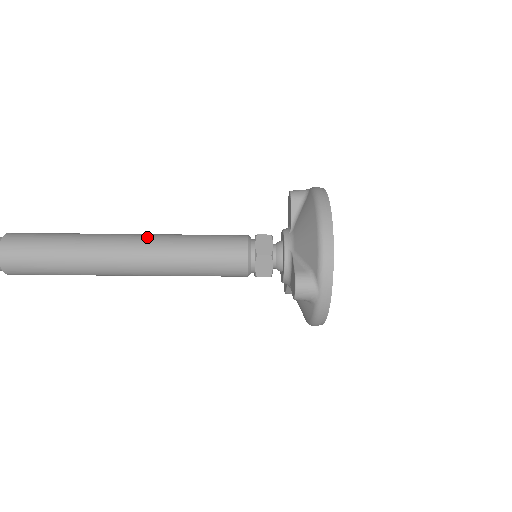
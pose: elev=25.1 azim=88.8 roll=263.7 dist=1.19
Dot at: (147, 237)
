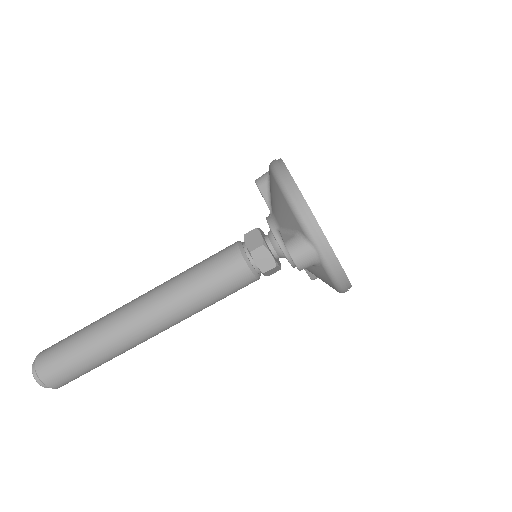
Dot at: (150, 291)
